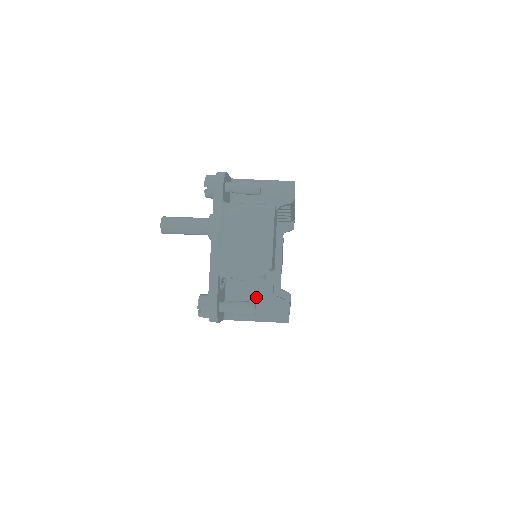
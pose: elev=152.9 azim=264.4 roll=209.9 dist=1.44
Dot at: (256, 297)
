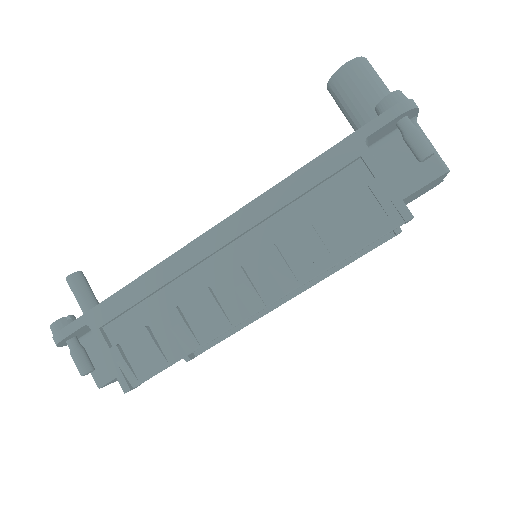
Dot at: occluded
